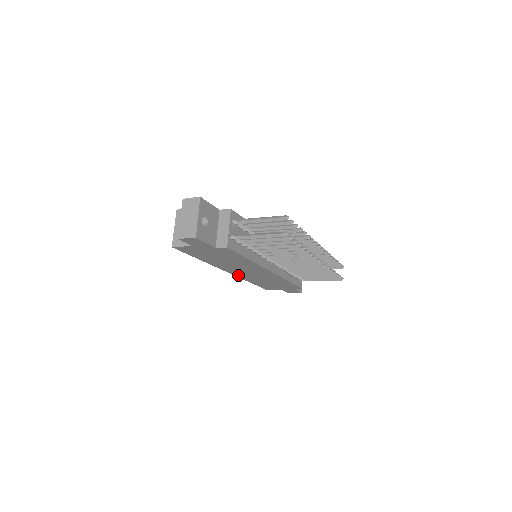
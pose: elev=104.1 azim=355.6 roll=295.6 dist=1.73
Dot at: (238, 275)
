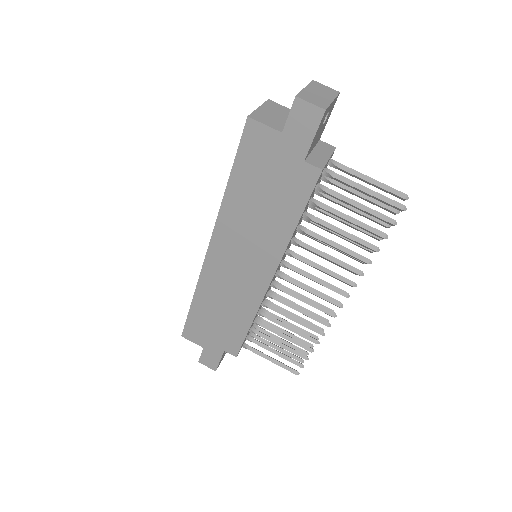
Dot at: (209, 265)
